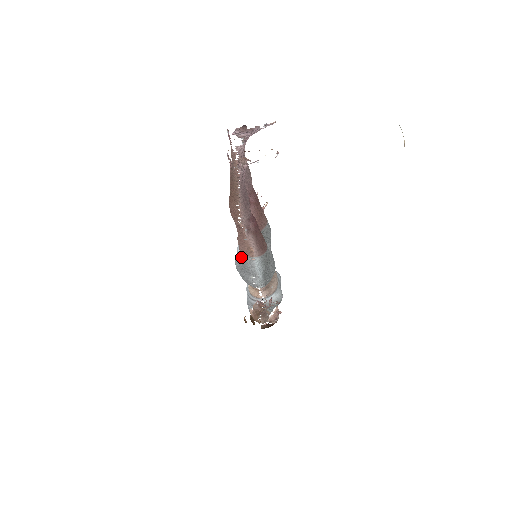
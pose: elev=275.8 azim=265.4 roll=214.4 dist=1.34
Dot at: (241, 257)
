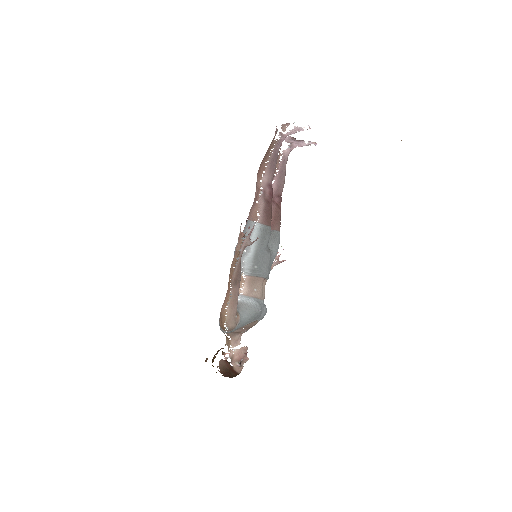
Dot at: (245, 225)
